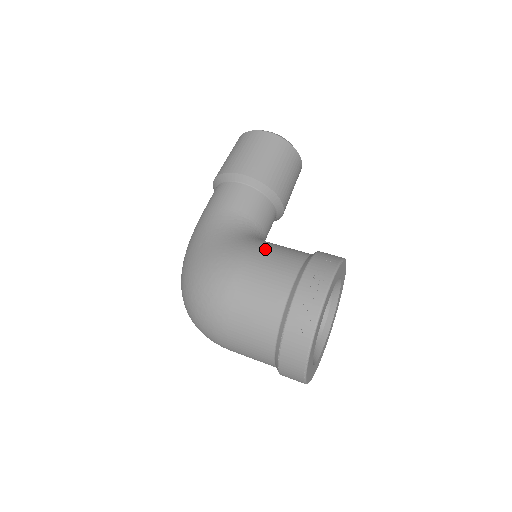
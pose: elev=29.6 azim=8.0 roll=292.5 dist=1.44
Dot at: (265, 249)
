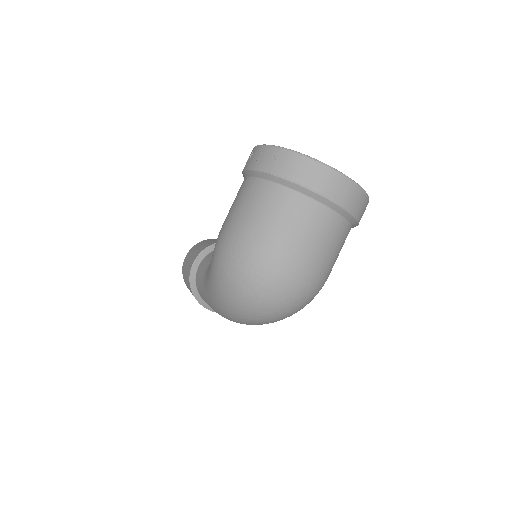
Dot at: occluded
